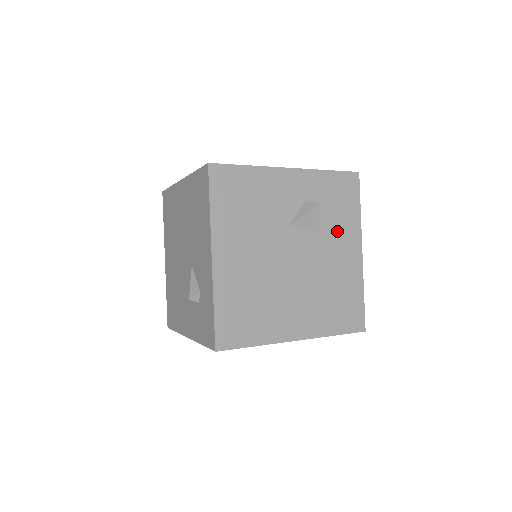
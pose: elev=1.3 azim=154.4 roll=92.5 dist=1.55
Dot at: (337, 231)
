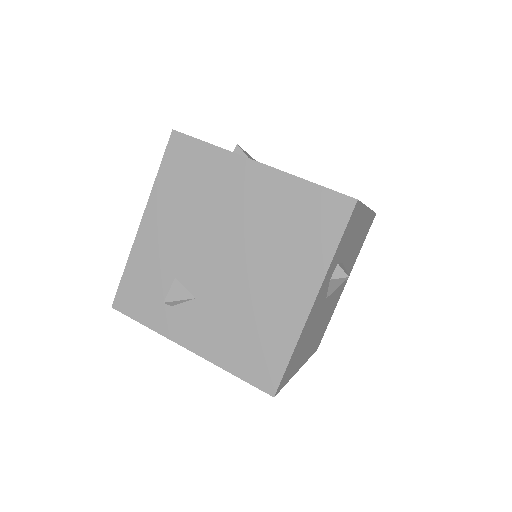
Dot at: (352, 239)
